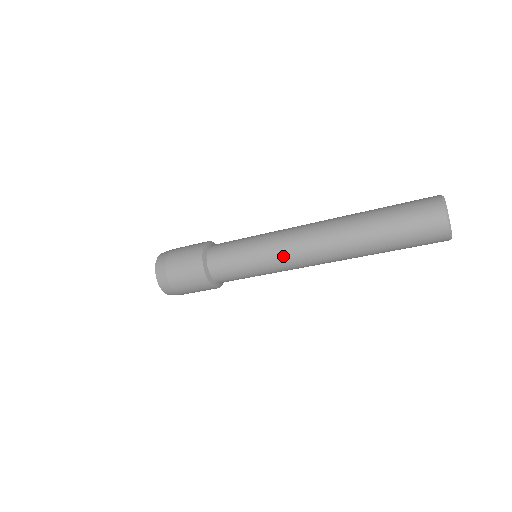
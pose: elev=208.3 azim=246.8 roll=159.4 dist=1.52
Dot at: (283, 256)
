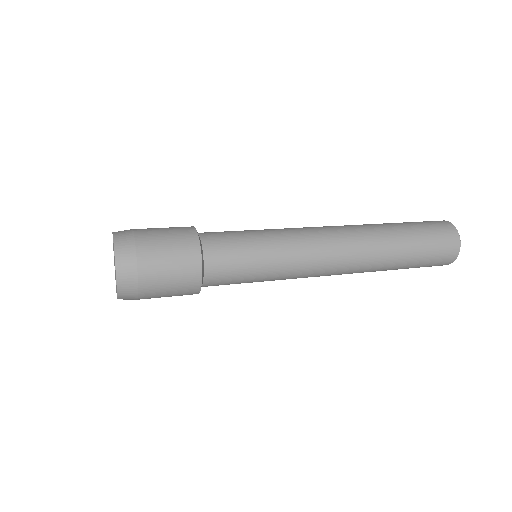
Dot at: (306, 265)
